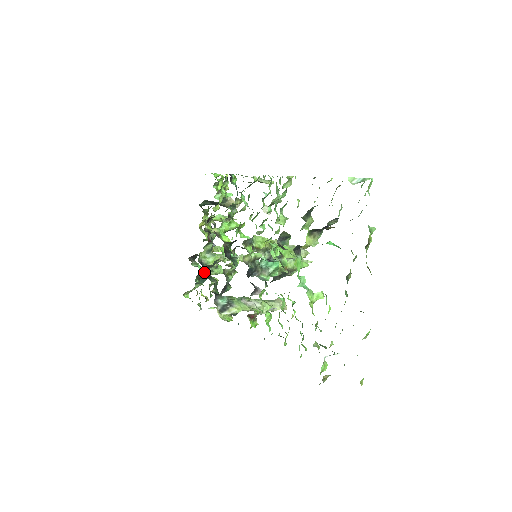
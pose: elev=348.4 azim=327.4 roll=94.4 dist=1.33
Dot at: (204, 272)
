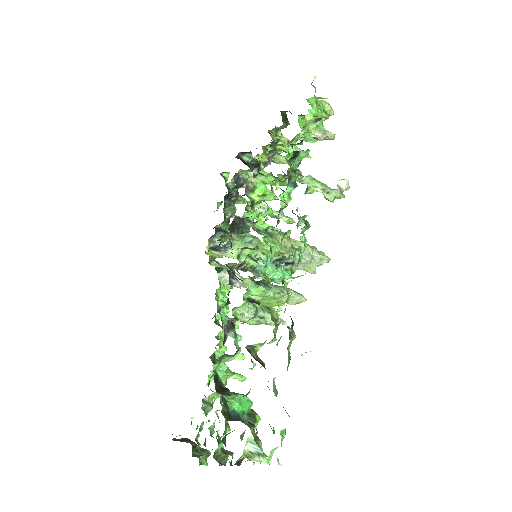
Dot at: (235, 188)
